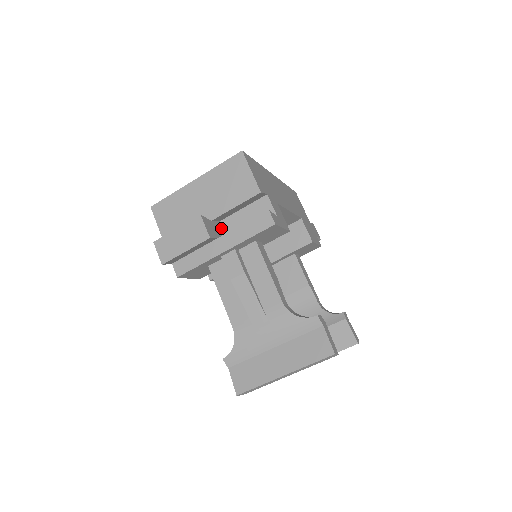
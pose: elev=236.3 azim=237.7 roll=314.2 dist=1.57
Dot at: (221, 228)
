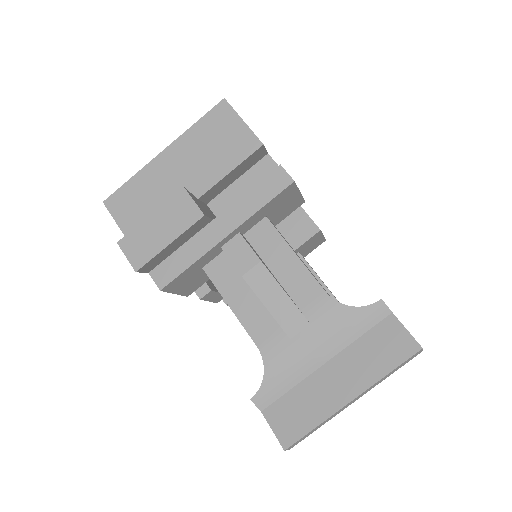
Dot at: (211, 212)
